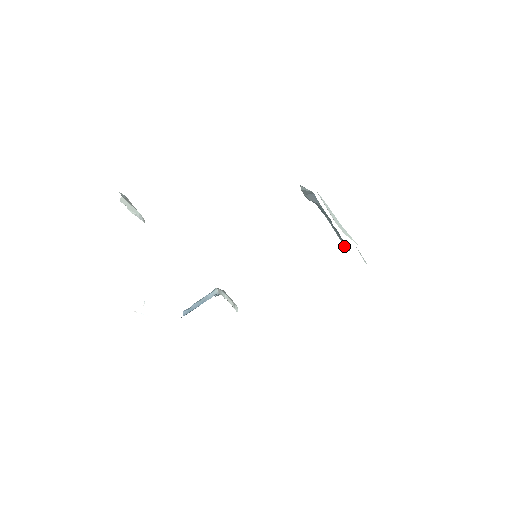
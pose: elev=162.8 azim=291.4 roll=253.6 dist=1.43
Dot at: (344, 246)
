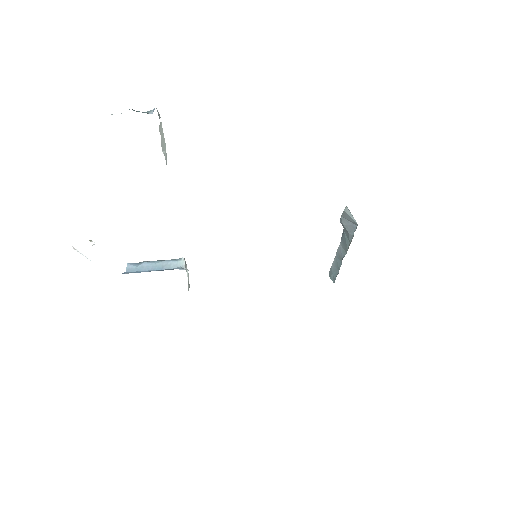
Dot at: (331, 274)
